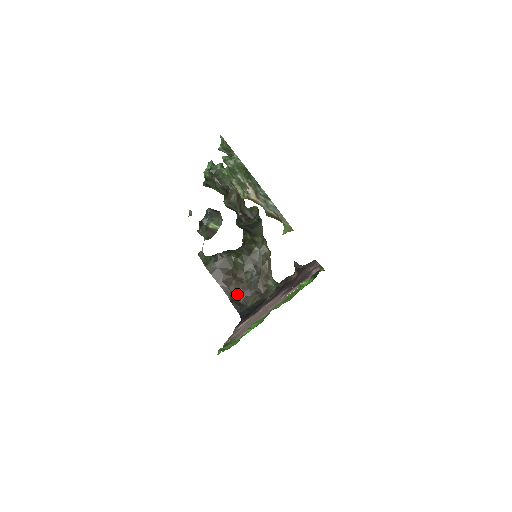
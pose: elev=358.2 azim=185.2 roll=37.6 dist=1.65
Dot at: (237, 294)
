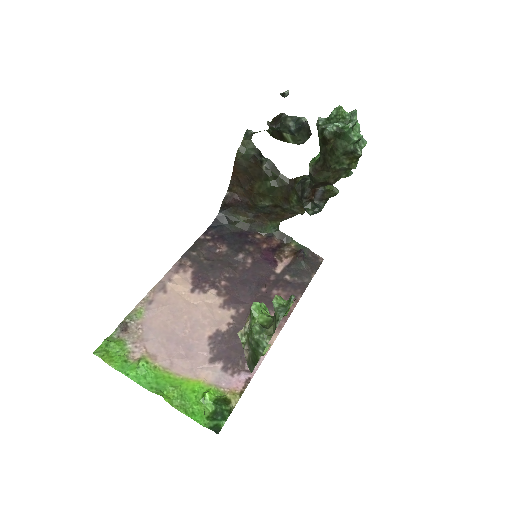
Dot at: (237, 198)
